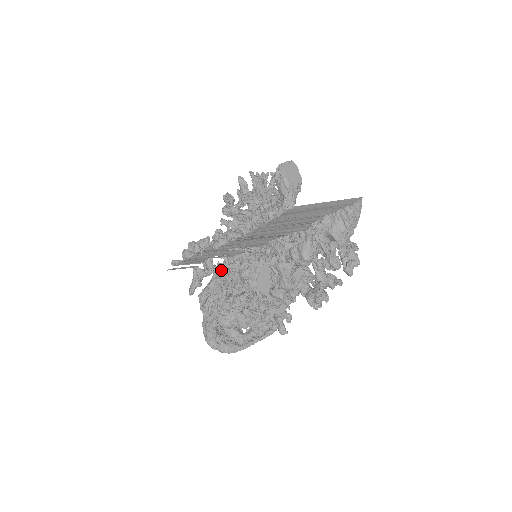
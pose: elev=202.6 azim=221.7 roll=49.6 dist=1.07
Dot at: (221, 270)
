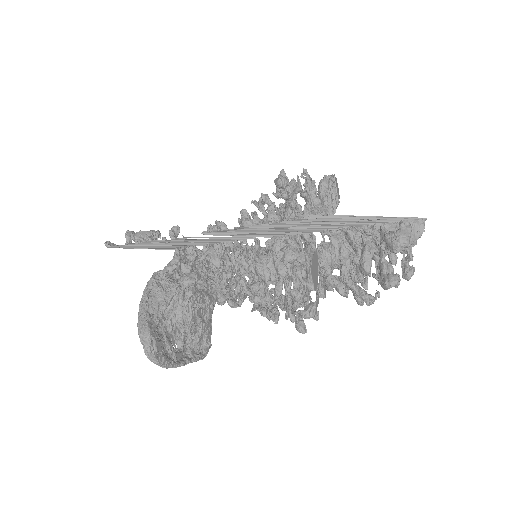
Dot at: (206, 260)
